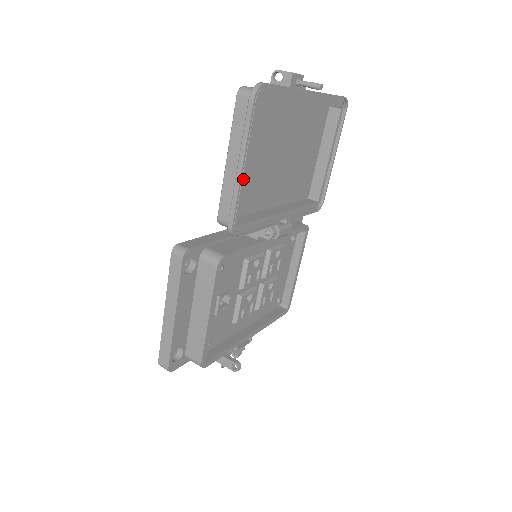
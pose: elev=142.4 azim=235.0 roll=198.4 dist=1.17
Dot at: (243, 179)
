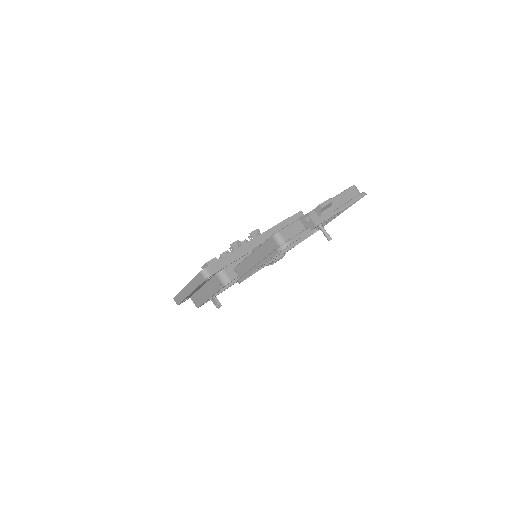
Dot at: occluded
